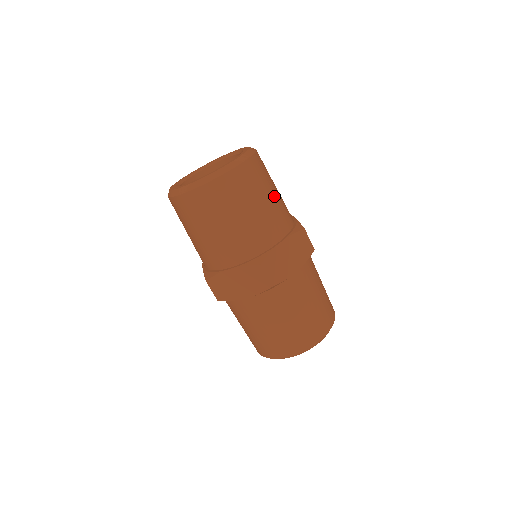
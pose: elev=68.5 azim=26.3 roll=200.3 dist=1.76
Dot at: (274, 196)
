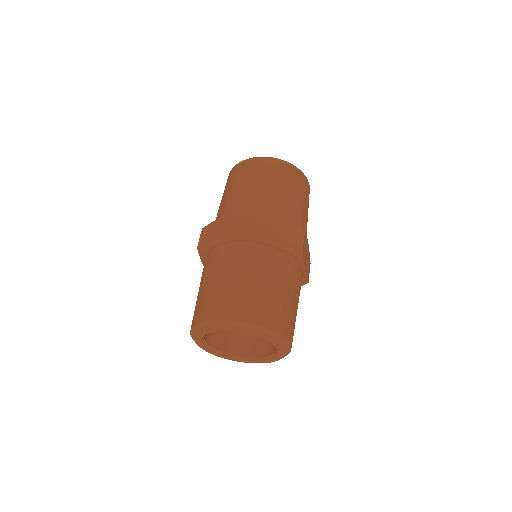
Dot at: occluded
